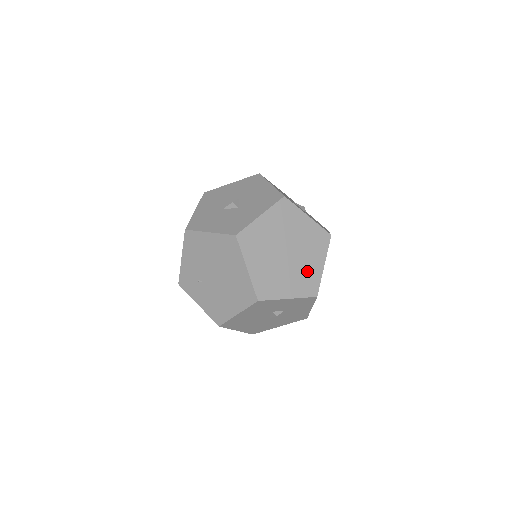
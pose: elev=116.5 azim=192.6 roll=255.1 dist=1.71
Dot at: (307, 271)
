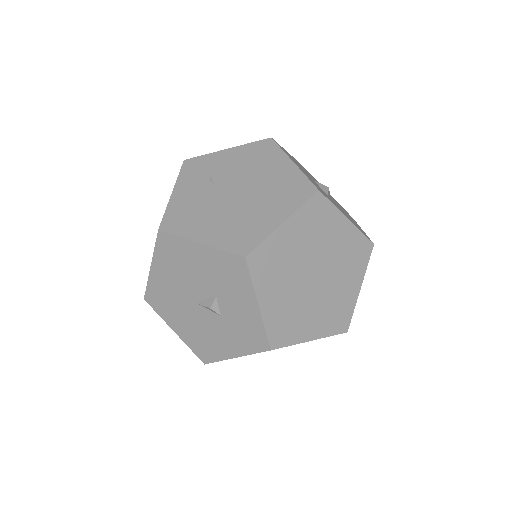
Dot at: (299, 318)
